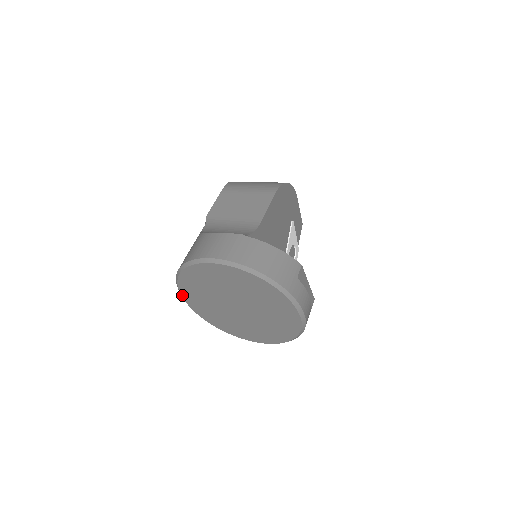
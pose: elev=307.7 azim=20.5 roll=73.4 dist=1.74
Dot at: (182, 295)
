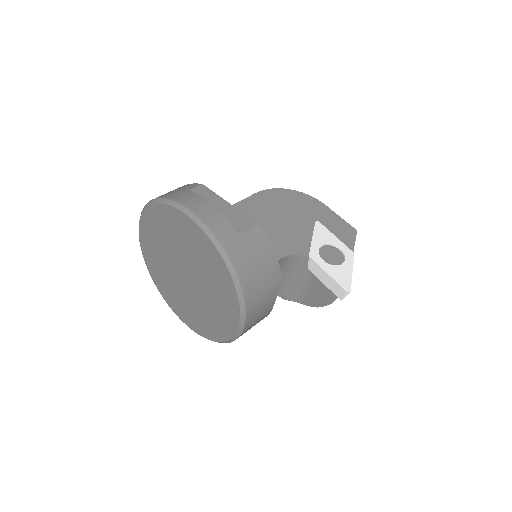
Dot at: (177, 315)
